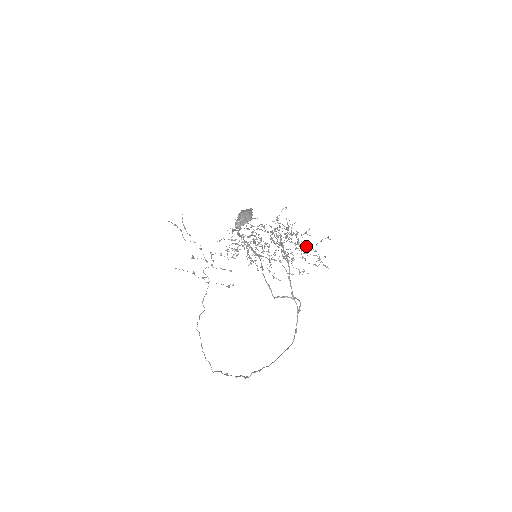
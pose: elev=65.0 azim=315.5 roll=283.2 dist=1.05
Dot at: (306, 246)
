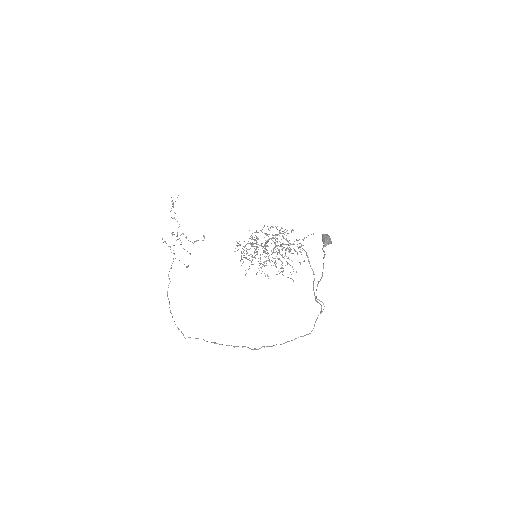
Dot at: (292, 261)
